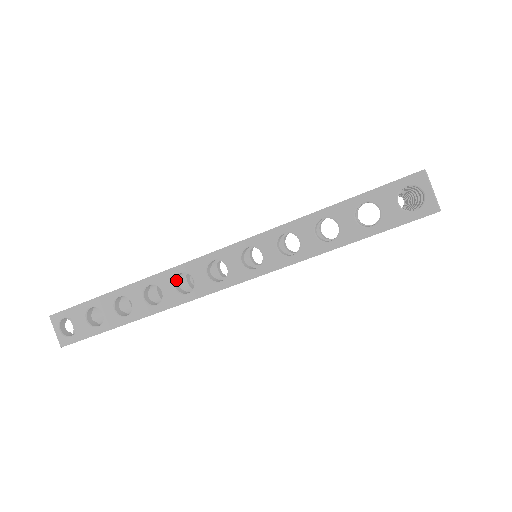
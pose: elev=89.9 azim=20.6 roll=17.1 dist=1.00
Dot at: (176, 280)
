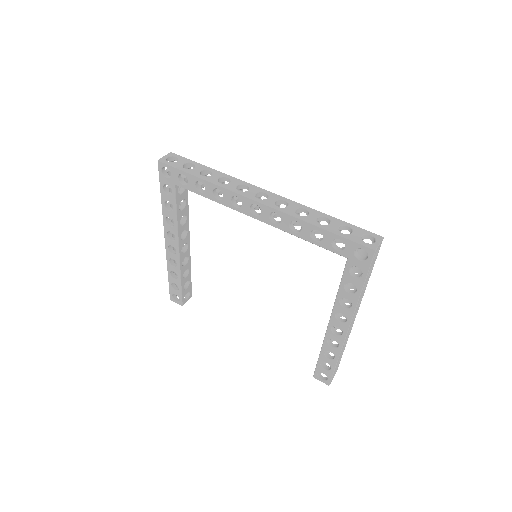
Dot at: (240, 186)
